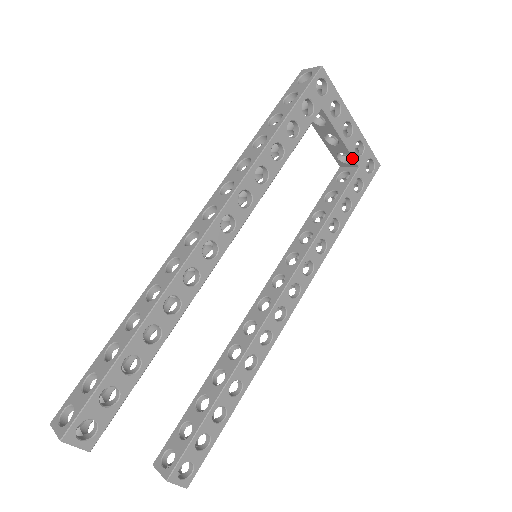
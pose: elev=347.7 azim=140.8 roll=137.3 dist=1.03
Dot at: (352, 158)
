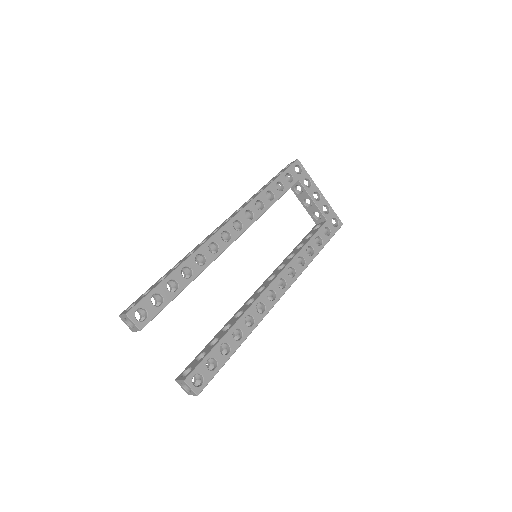
Dot at: (321, 214)
